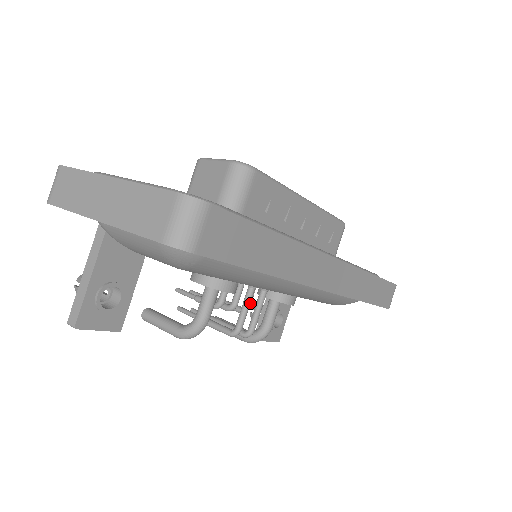
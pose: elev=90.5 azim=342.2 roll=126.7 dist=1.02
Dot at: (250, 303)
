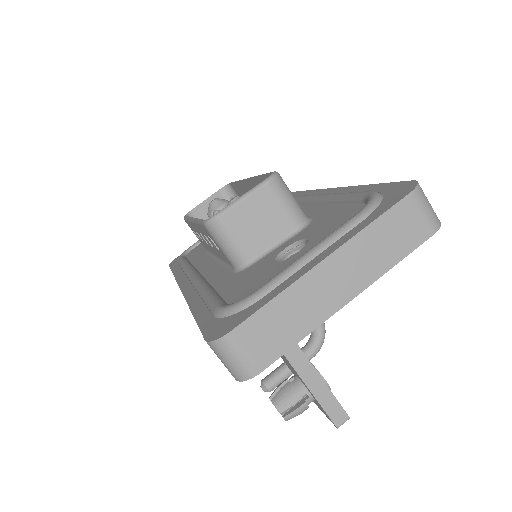
Dot at: occluded
